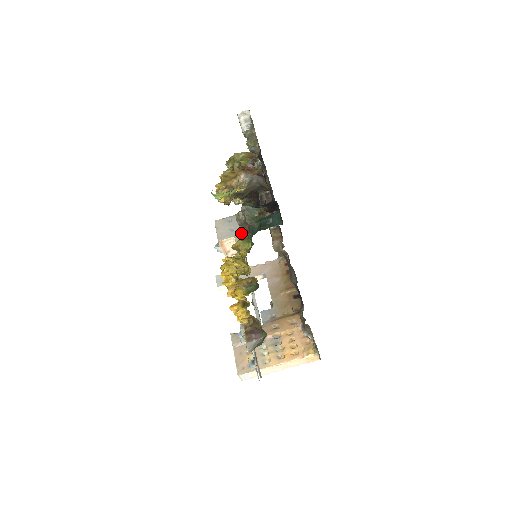
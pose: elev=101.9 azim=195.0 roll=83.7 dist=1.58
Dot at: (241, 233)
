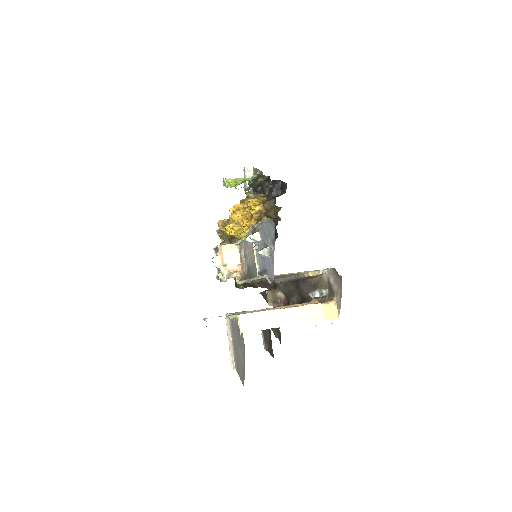
Dot at: occluded
